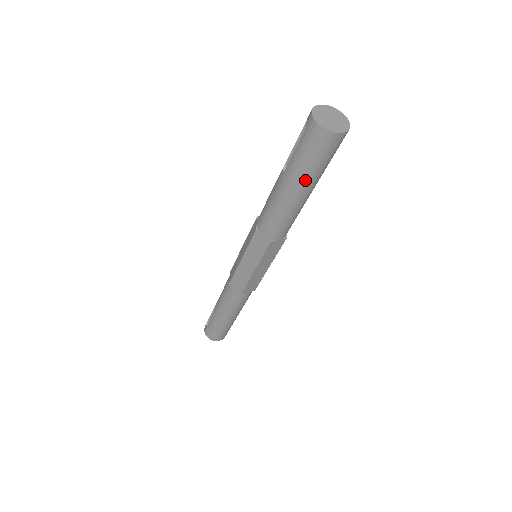
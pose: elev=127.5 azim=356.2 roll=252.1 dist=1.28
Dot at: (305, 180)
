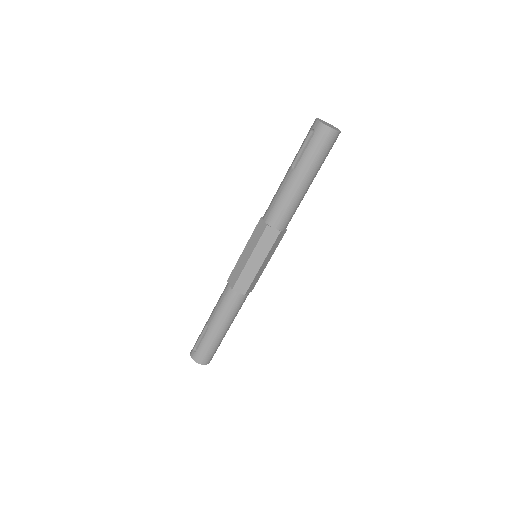
Dot at: (313, 171)
